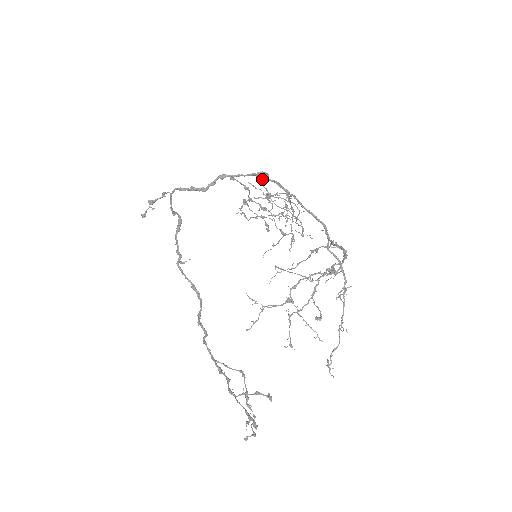
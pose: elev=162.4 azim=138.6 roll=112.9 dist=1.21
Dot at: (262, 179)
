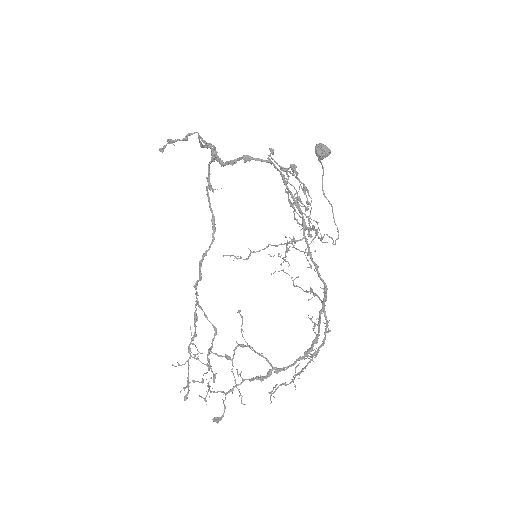
Dot at: (319, 155)
